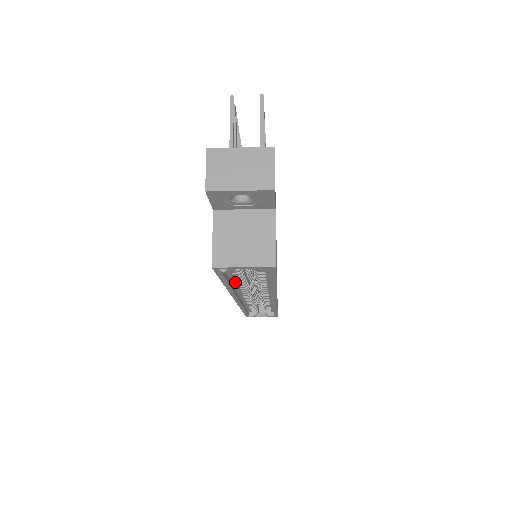
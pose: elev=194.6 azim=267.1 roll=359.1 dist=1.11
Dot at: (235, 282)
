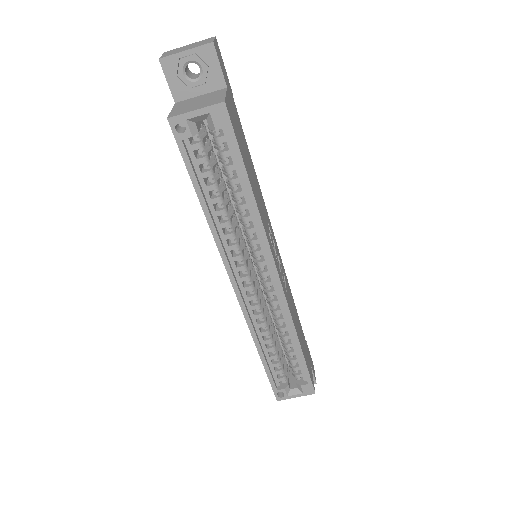
Dot at: (215, 212)
